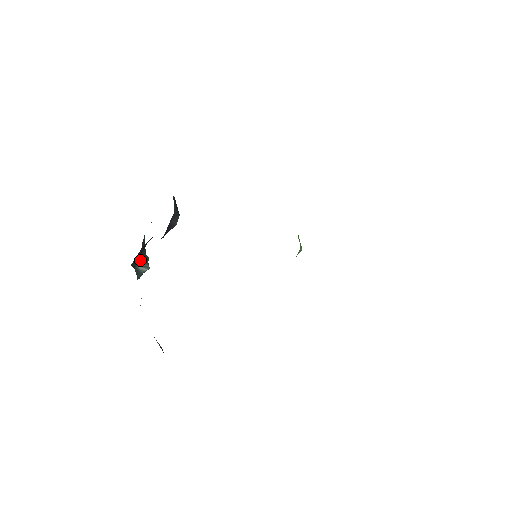
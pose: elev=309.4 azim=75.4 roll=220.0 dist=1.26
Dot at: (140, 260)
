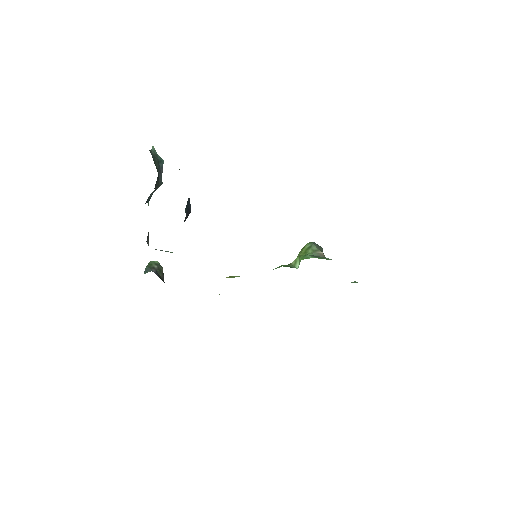
Dot at: occluded
